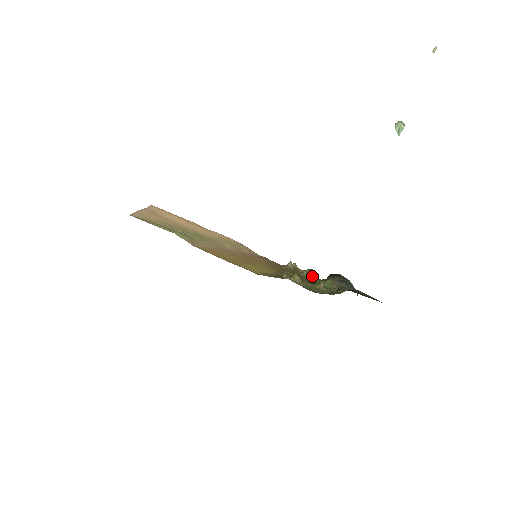
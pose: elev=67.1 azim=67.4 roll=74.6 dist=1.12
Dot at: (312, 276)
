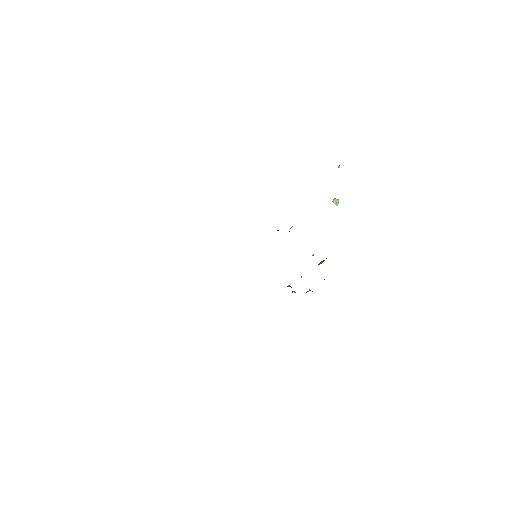
Dot at: occluded
